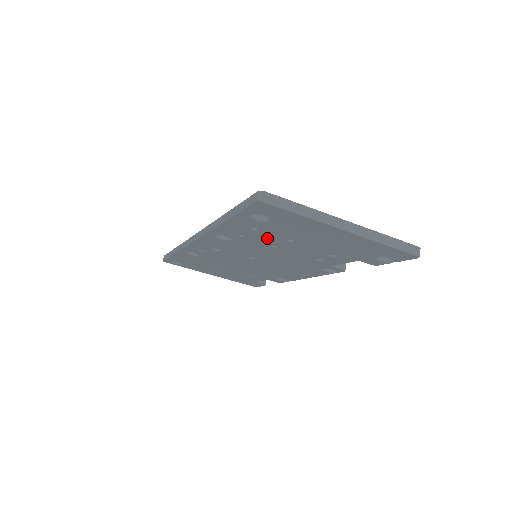
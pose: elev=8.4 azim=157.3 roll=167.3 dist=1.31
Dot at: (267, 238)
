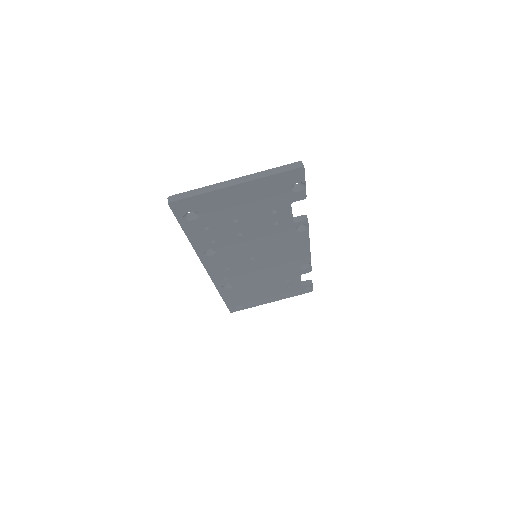
Dot at: (224, 231)
